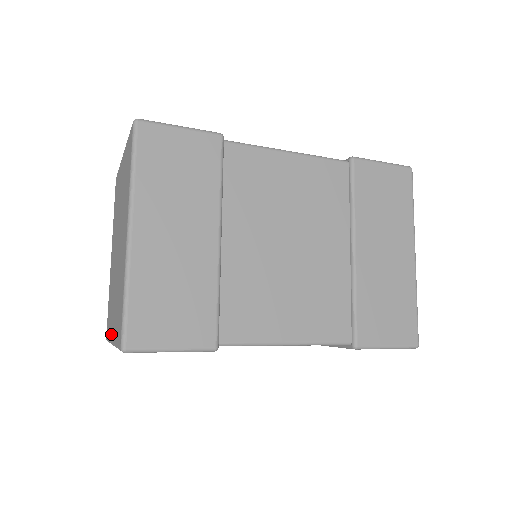
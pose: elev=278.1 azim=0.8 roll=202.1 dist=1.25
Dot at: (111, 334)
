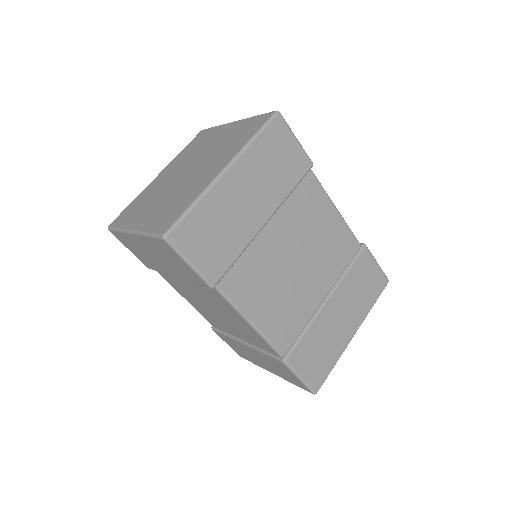
Dot at: (133, 224)
